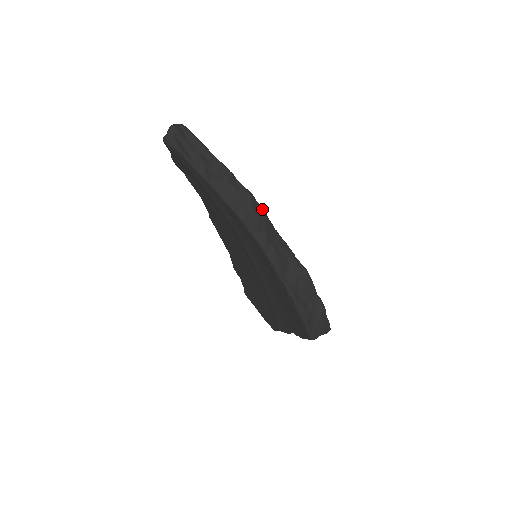
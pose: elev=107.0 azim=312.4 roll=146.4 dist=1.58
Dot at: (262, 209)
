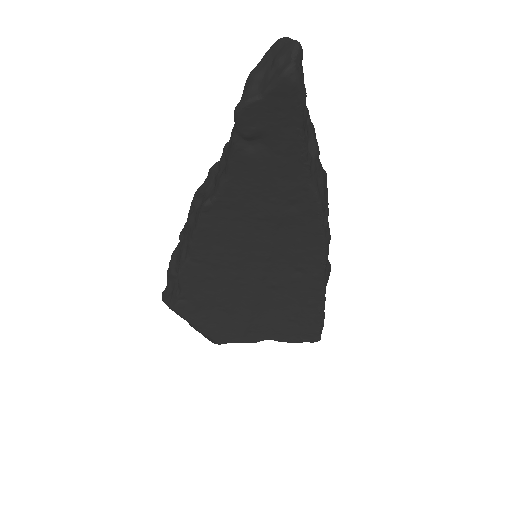
Dot at: occluded
